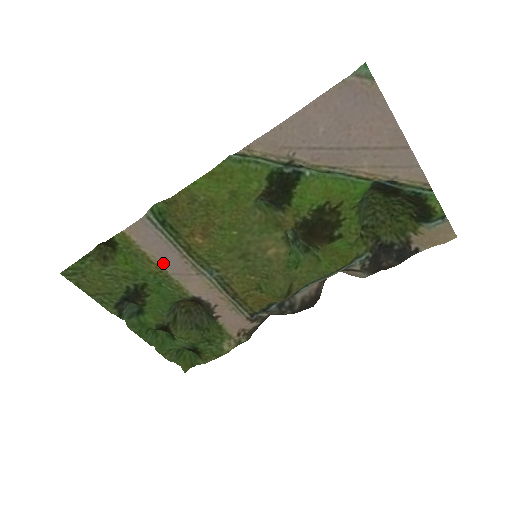
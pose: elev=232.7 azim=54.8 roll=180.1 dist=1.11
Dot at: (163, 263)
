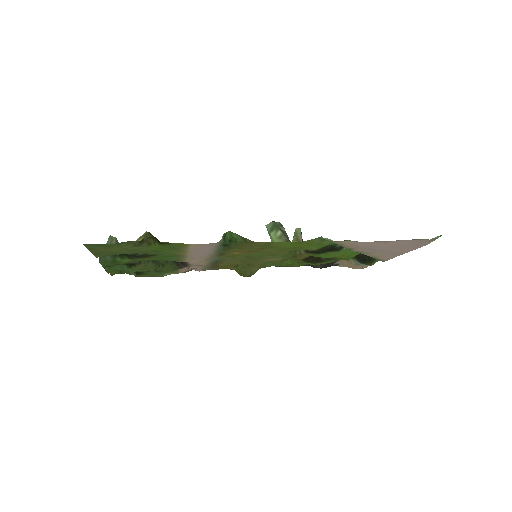
Dot at: (191, 254)
